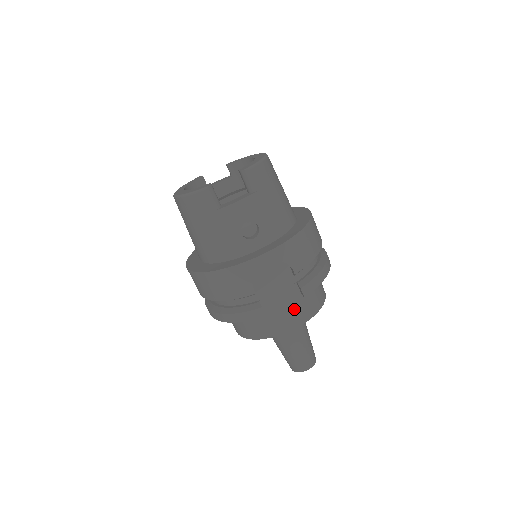
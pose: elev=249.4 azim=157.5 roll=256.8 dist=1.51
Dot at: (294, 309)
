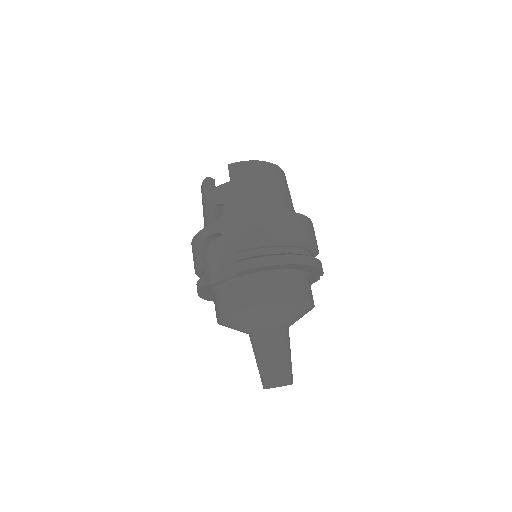
Dot at: (237, 291)
